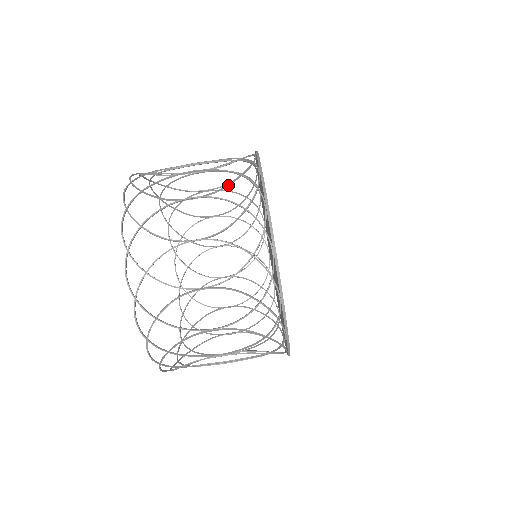
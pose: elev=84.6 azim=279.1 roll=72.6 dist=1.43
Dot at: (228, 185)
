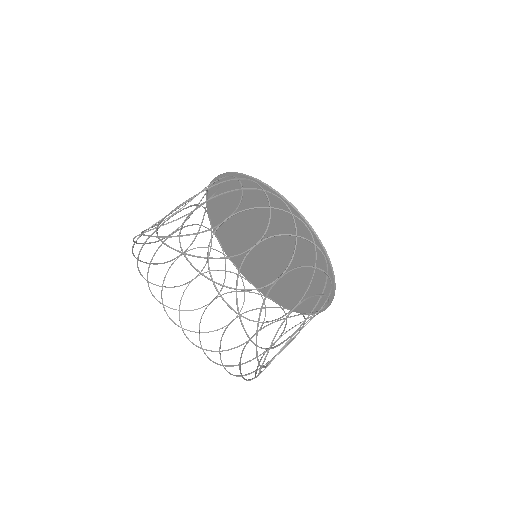
Dot at: (192, 205)
